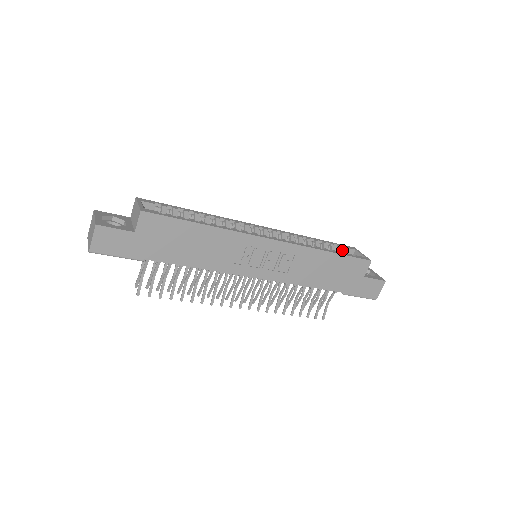
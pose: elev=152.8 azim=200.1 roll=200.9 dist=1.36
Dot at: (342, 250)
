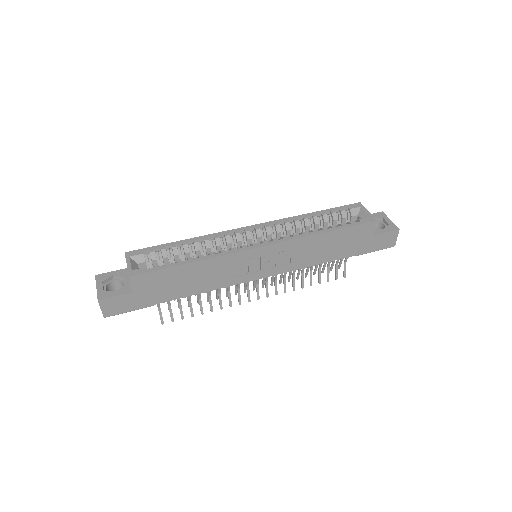
Dot at: (345, 214)
